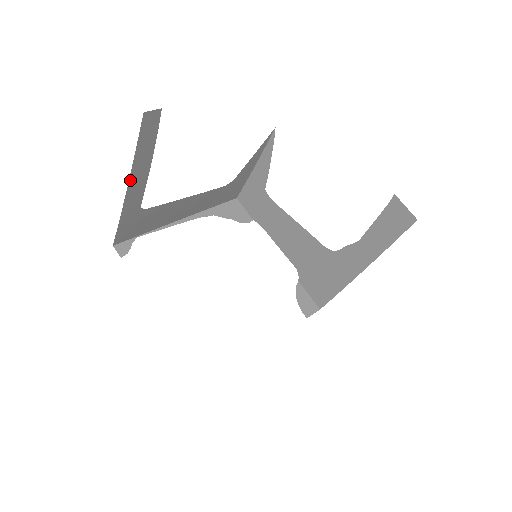
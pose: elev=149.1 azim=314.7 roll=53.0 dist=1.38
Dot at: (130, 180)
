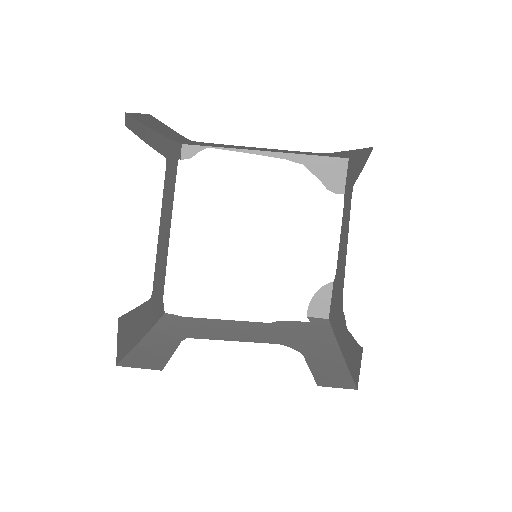
Dot at: (157, 131)
